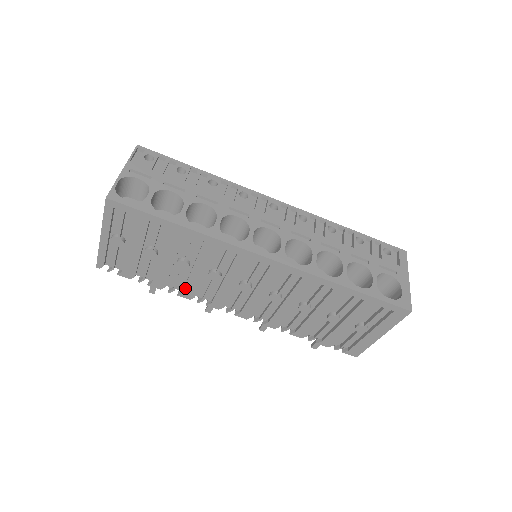
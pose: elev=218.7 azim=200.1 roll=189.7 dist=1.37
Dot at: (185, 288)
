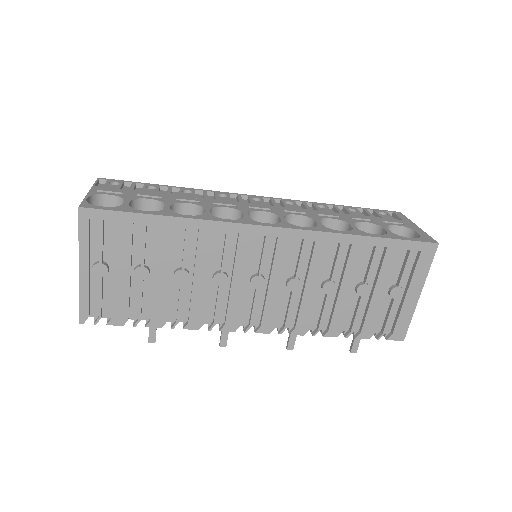
Dot at: (190, 313)
